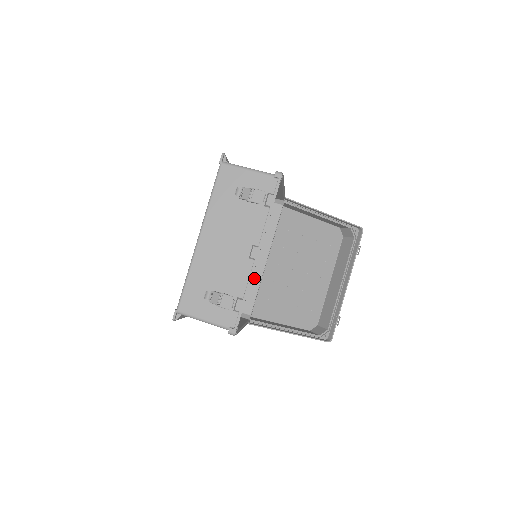
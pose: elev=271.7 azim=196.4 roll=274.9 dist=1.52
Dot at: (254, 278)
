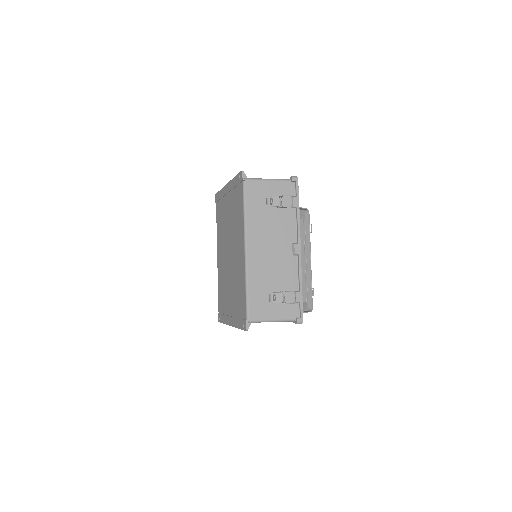
Dot at: occluded
